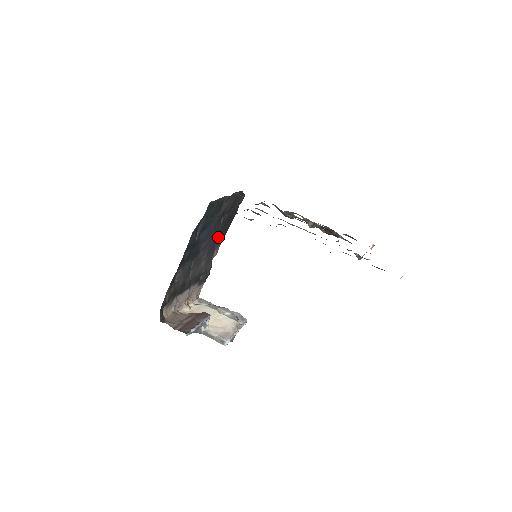
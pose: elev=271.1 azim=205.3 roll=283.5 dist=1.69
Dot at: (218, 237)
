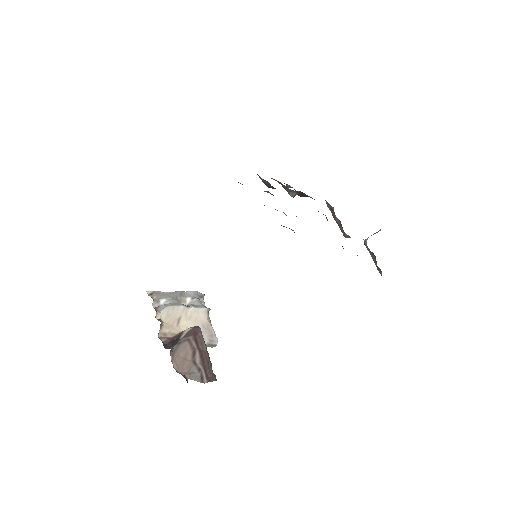
Dot at: occluded
